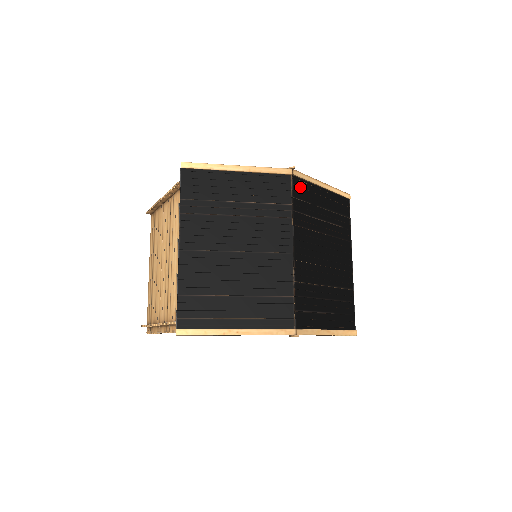
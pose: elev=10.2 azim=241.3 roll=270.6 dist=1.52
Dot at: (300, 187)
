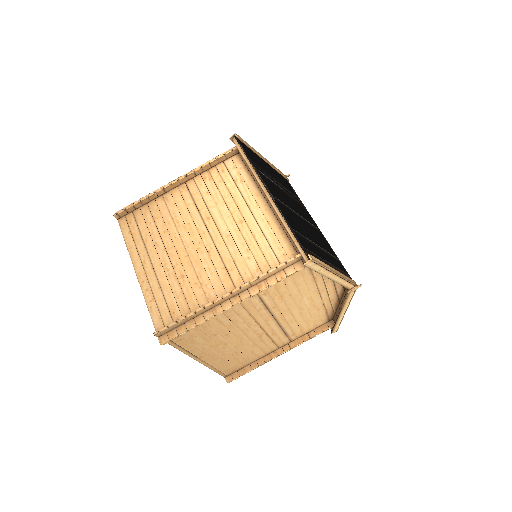
Dot at: occluded
